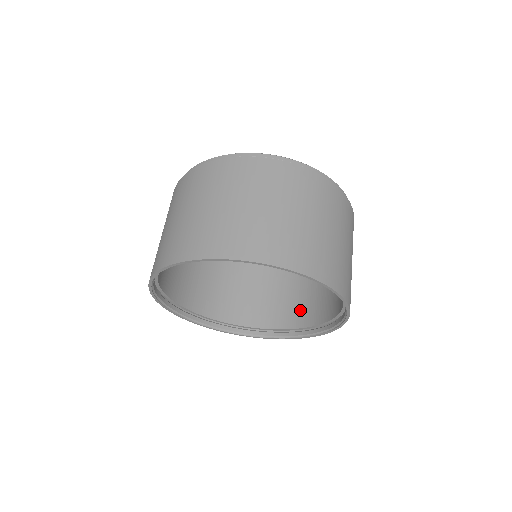
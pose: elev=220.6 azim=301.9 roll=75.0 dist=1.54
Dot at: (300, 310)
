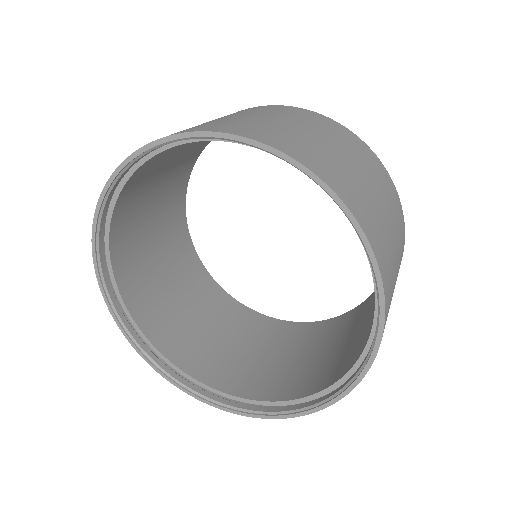
Dot at: (321, 372)
